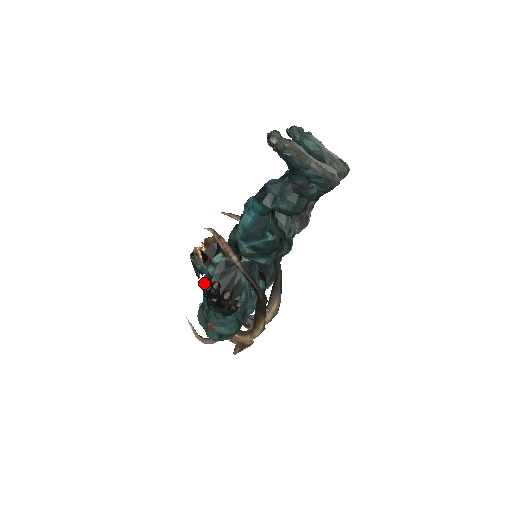
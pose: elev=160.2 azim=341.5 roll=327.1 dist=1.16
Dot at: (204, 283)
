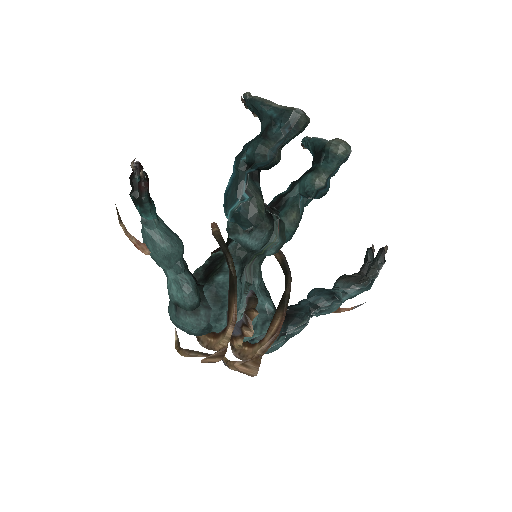
Dot at: occluded
